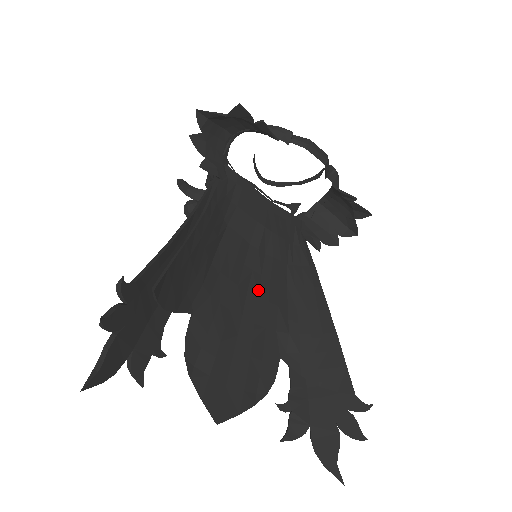
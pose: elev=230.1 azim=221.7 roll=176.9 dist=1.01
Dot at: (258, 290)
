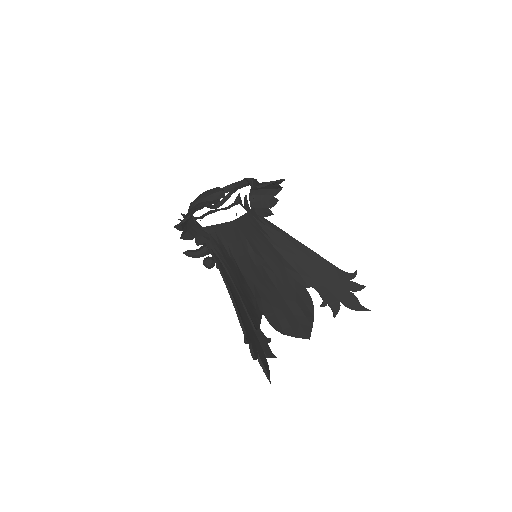
Dot at: (271, 270)
